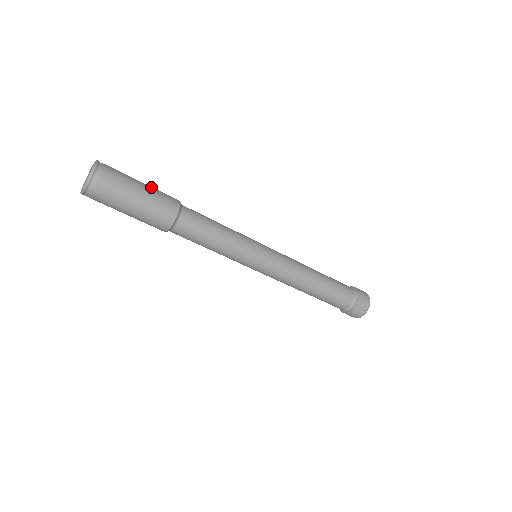
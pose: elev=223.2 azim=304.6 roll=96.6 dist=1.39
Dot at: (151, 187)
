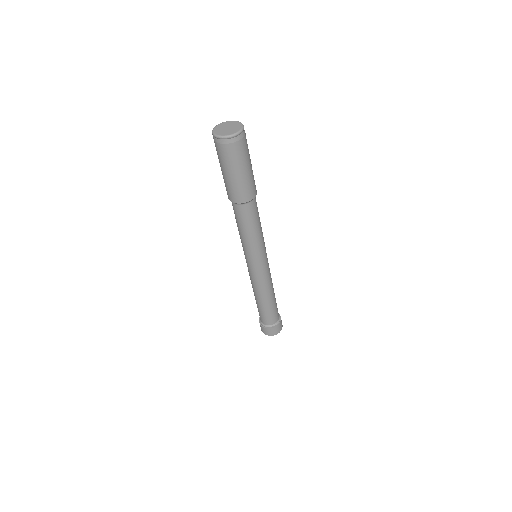
Dot at: occluded
